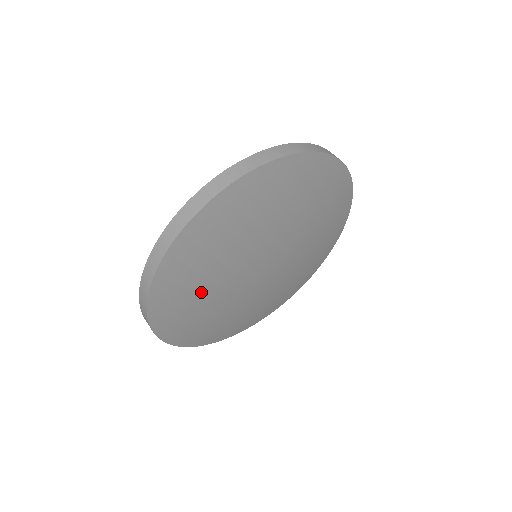
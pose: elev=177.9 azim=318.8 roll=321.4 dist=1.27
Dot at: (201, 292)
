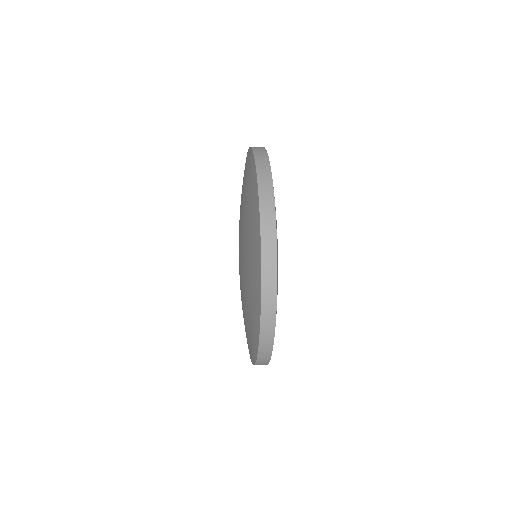
Dot at: occluded
